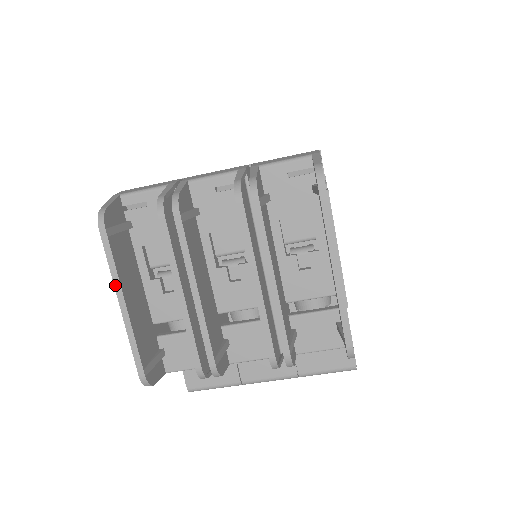
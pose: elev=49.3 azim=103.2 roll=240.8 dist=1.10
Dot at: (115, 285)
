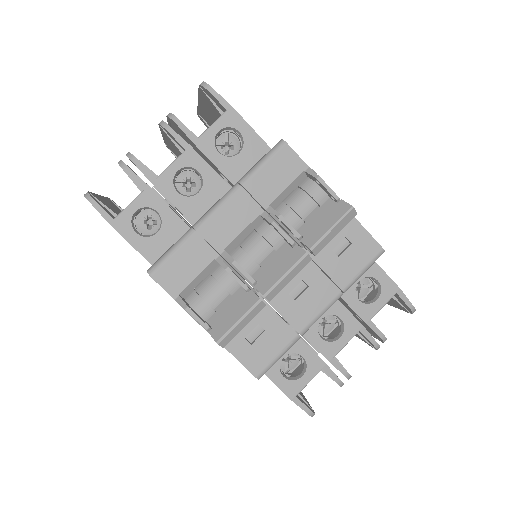
Dot at: occluded
